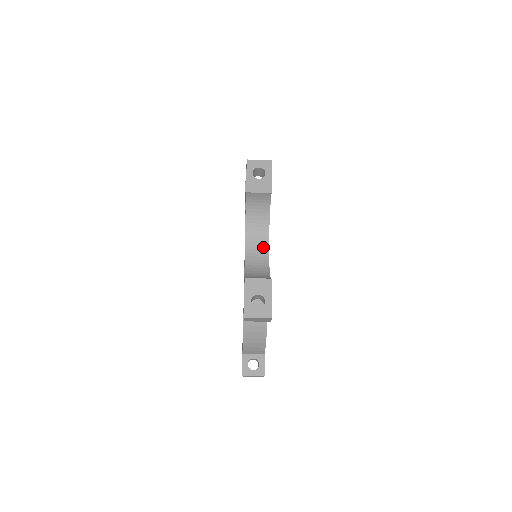
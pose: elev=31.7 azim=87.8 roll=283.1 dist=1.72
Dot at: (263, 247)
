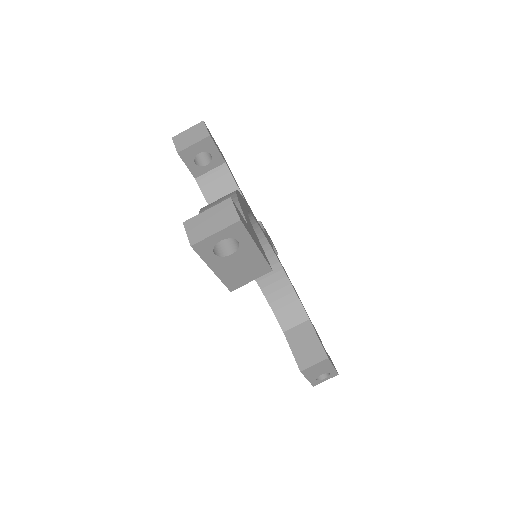
Dot at: occluded
